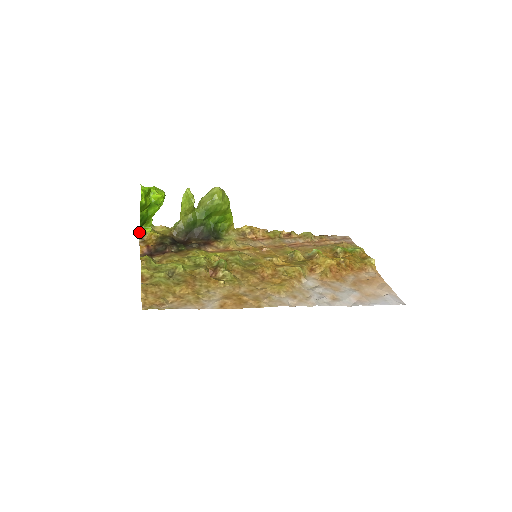
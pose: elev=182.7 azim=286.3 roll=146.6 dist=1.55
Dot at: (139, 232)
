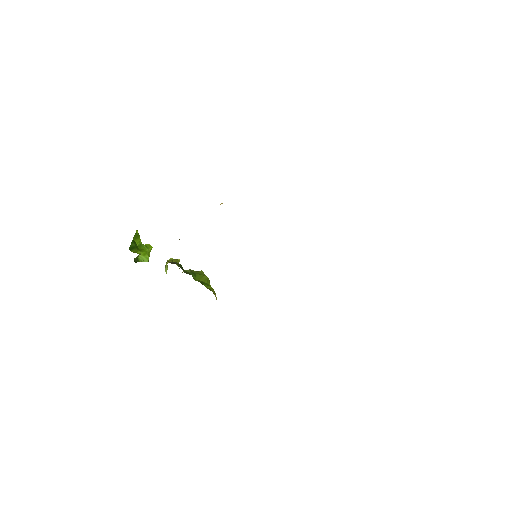
Dot at: (129, 247)
